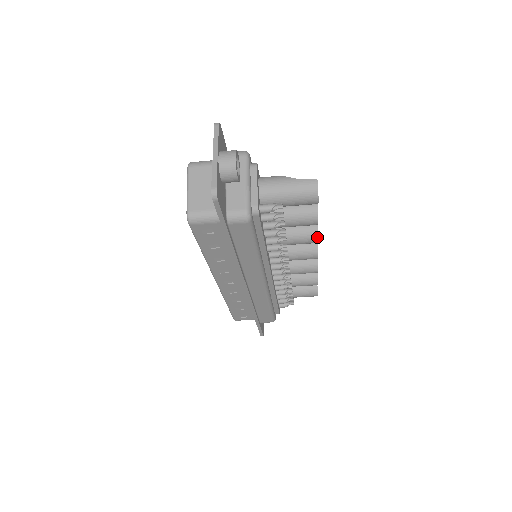
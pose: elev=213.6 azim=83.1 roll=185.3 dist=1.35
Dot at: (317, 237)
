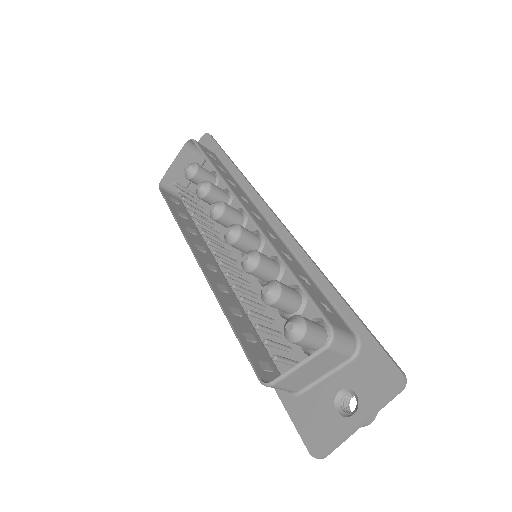
Dot at: occluded
